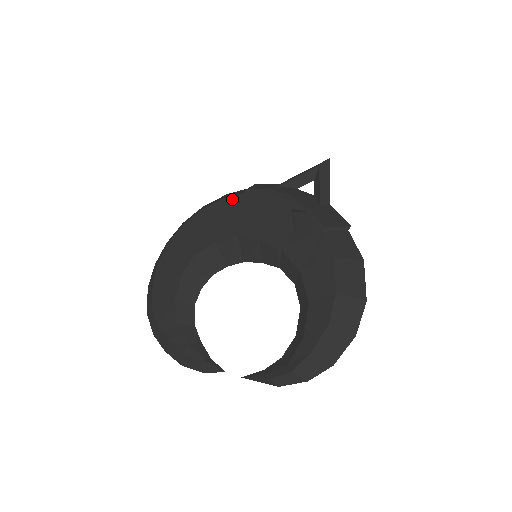
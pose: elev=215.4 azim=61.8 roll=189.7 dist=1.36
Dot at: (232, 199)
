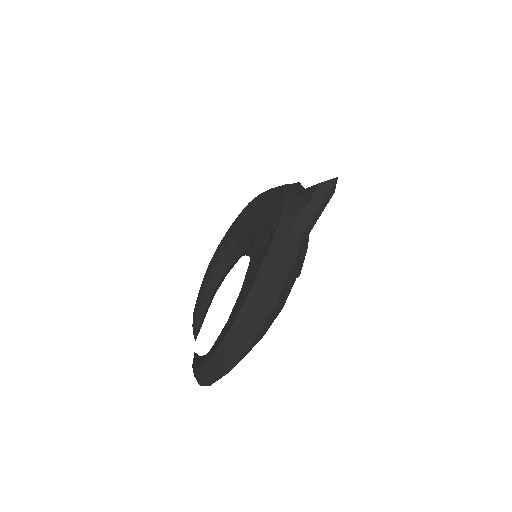
Dot at: (271, 192)
